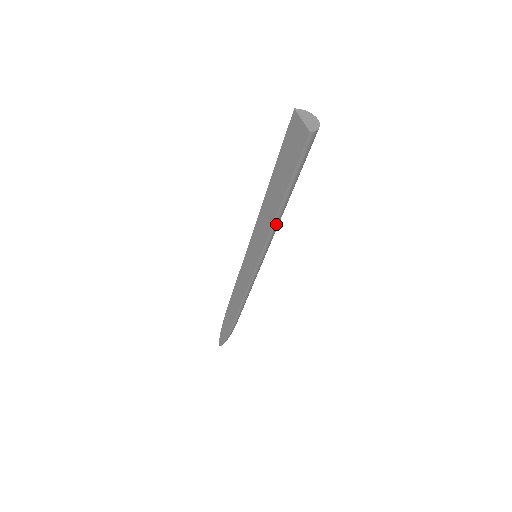
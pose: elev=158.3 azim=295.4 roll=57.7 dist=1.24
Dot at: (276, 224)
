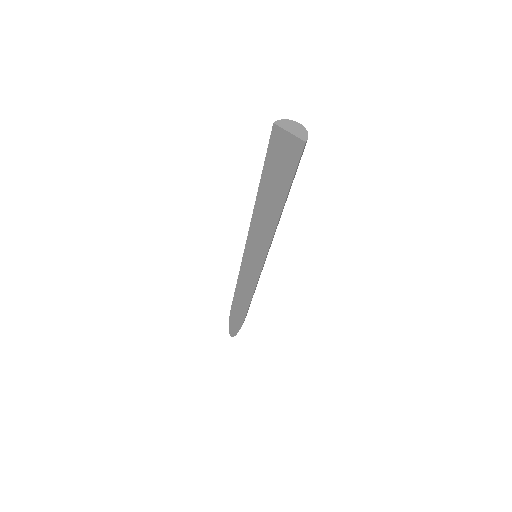
Dot at: (277, 225)
